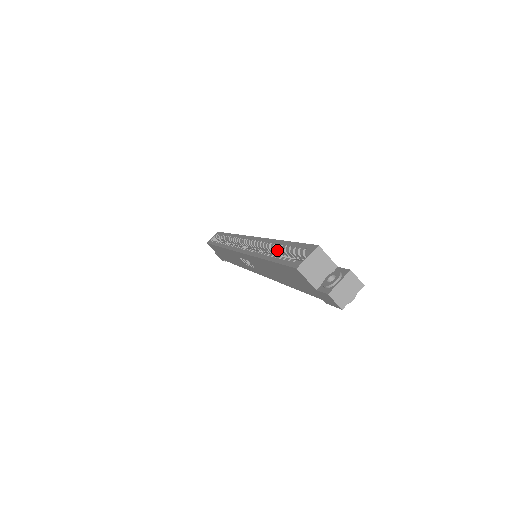
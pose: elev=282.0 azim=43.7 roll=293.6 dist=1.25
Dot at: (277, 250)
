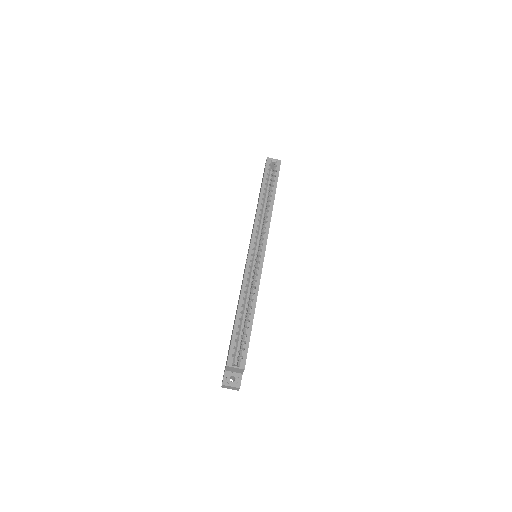
Dot at: (248, 313)
